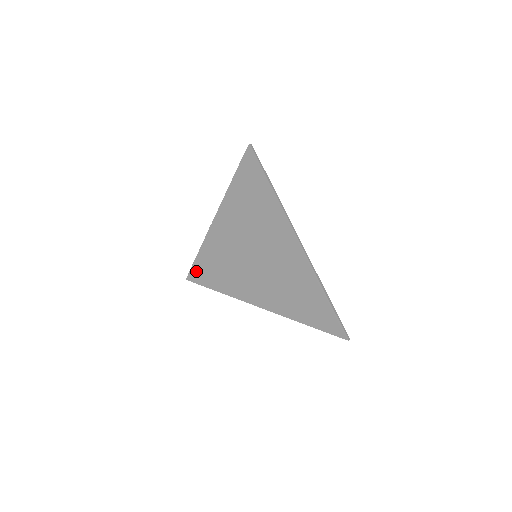
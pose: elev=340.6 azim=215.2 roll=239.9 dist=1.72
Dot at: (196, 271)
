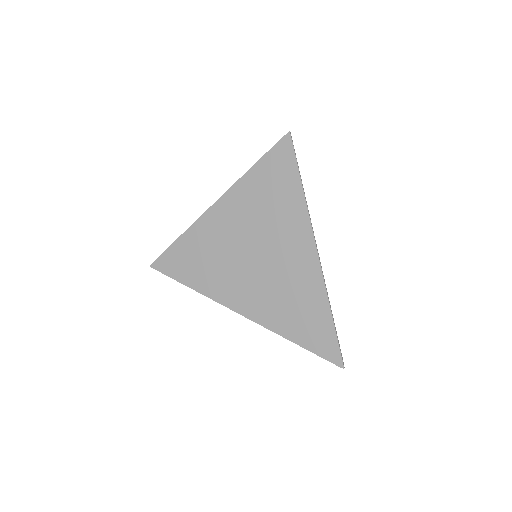
Dot at: (168, 259)
